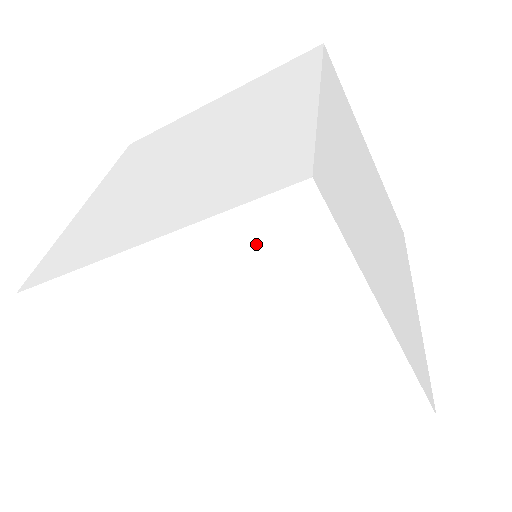
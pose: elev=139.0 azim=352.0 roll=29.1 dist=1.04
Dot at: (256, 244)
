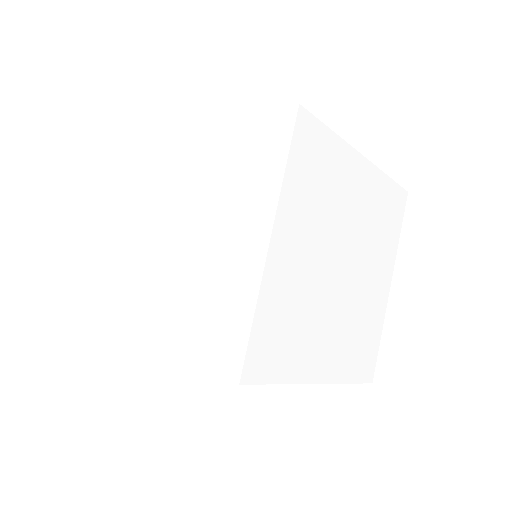
Dot at: (306, 170)
